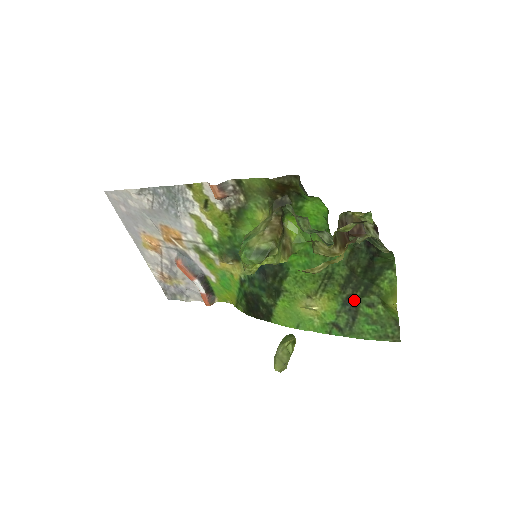
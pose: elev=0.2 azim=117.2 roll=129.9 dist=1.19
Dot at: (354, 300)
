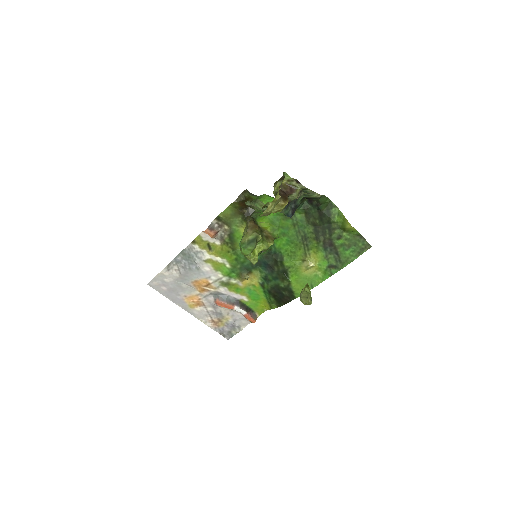
Dot at: (328, 242)
